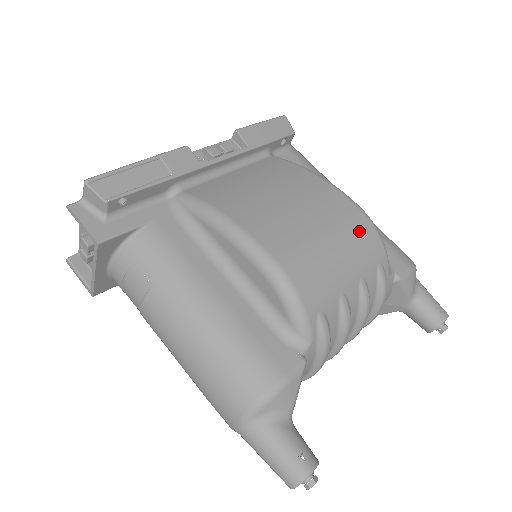
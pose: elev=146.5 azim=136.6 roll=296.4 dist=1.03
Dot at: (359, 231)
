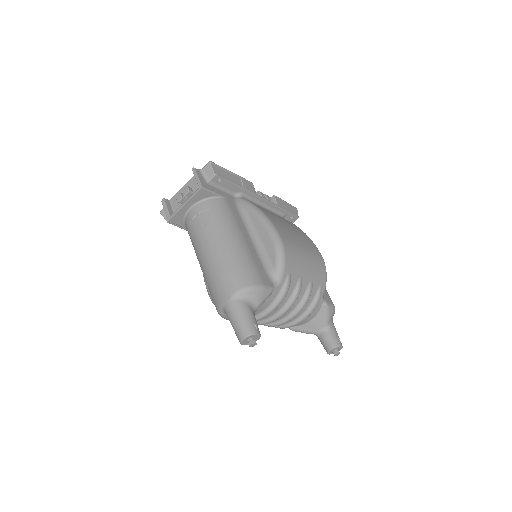
Dot at: (318, 262)
